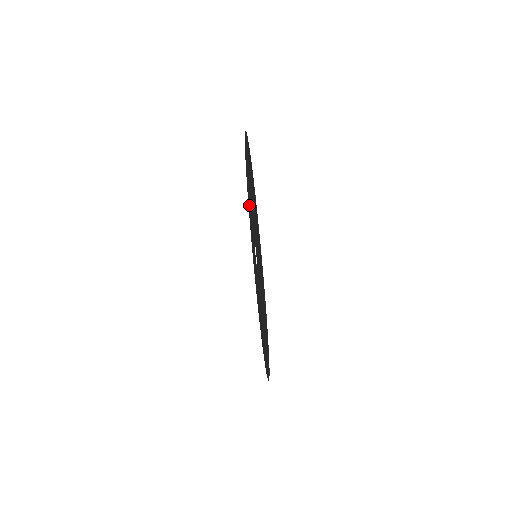
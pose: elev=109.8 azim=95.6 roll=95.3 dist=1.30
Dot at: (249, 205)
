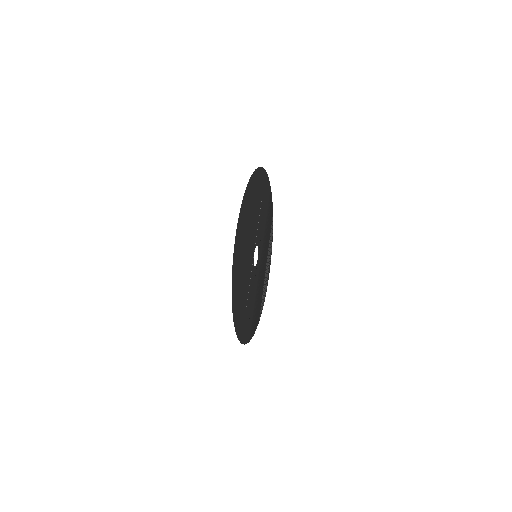
Dot at: (267, 217)
